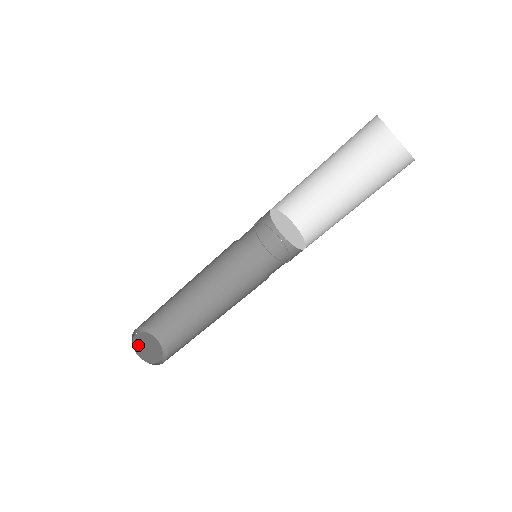
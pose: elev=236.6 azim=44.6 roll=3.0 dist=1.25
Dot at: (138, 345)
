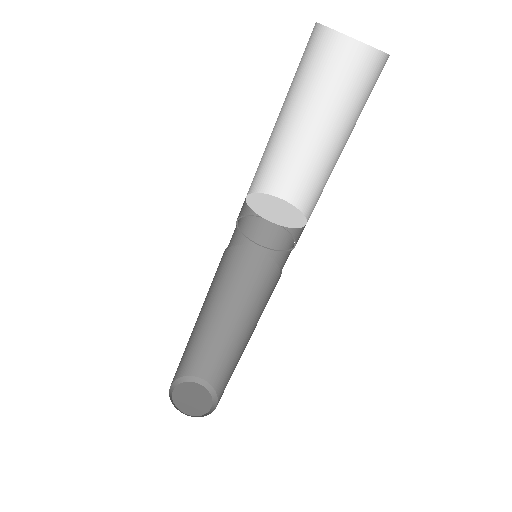
Dot at: (183, 405)
